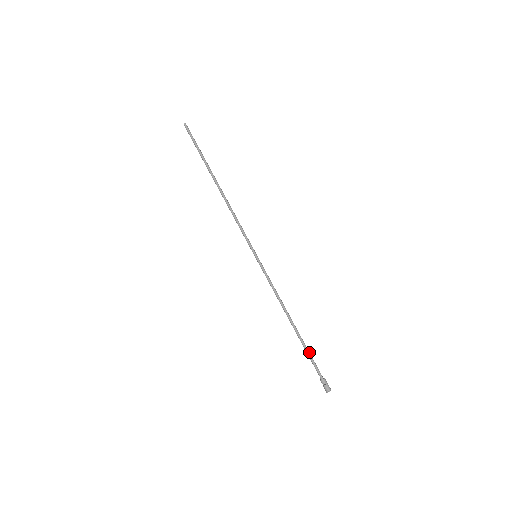
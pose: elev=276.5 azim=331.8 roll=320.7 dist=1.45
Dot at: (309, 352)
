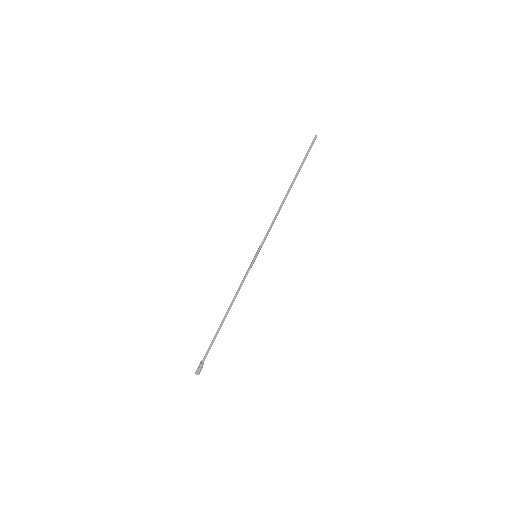
Dot at: occluded
